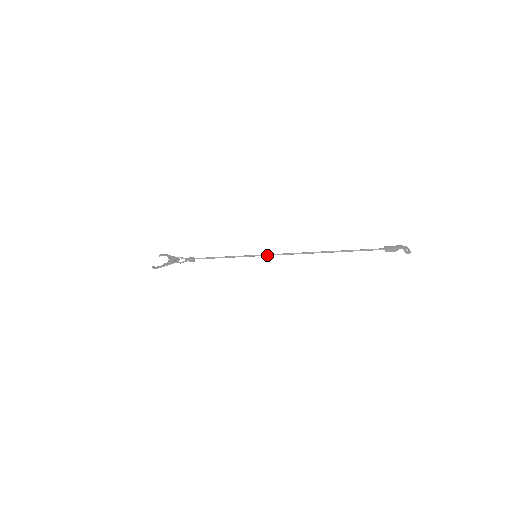
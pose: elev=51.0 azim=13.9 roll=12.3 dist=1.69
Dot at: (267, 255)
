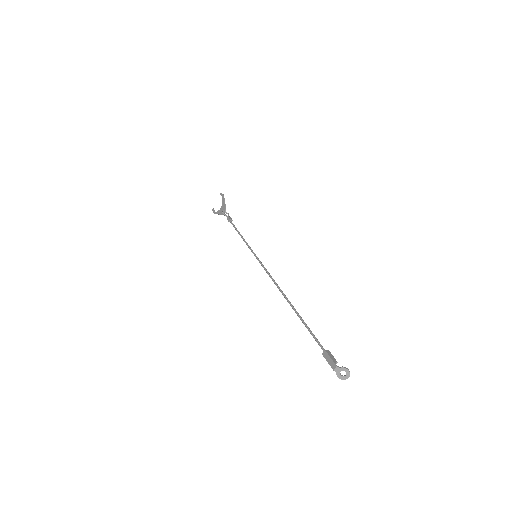
Dot at: (260, 263)
